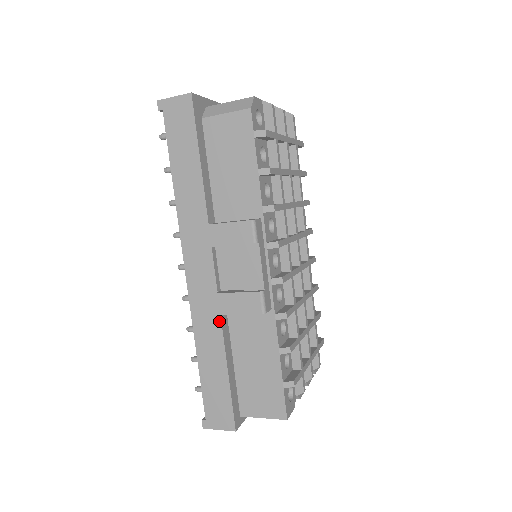
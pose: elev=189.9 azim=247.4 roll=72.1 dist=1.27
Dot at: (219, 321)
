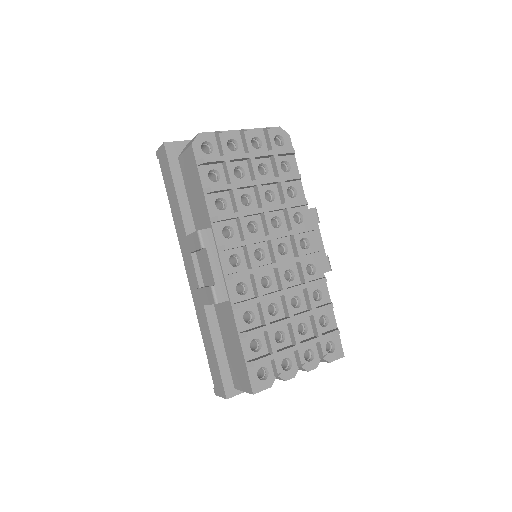
Dot at: (204, 310)
